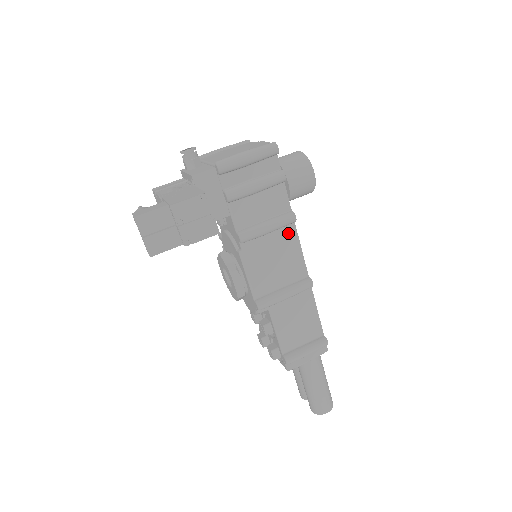
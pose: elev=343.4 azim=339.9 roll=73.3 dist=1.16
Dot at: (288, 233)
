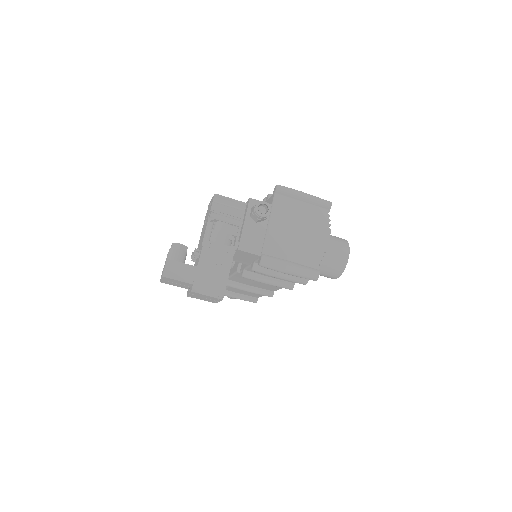
Dot at: occluded
